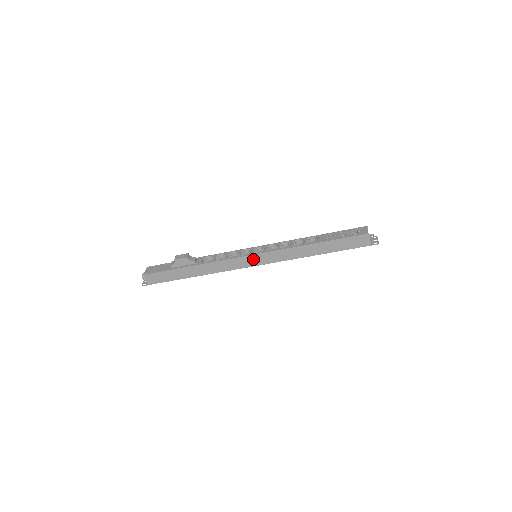
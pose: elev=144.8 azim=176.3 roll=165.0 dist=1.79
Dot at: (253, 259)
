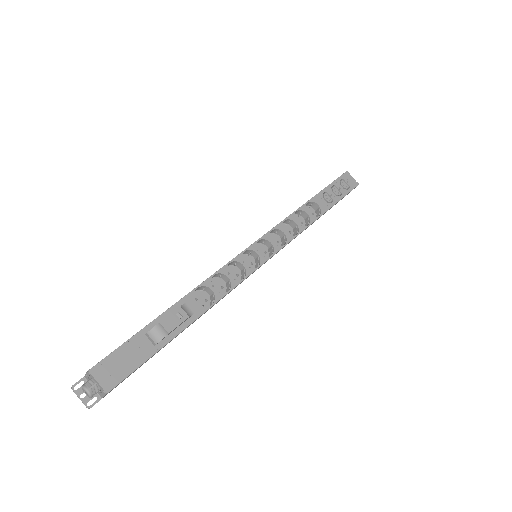
Dot at: occluded
